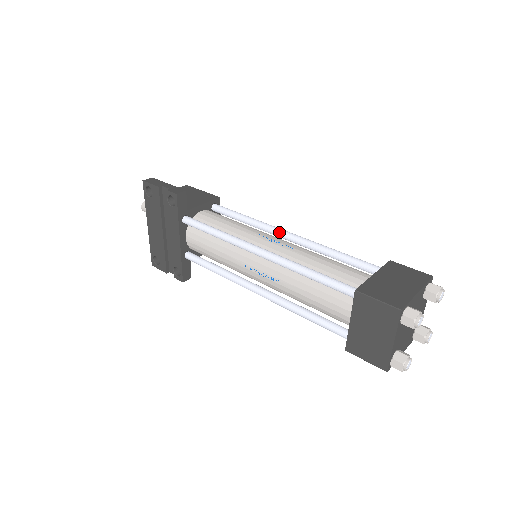
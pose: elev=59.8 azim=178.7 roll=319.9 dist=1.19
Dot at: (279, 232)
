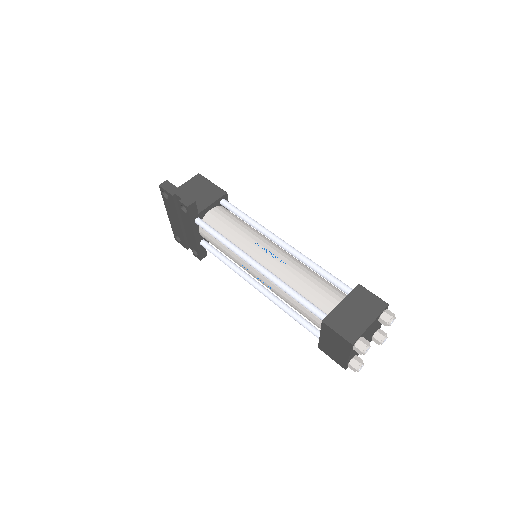
Dot at: (274, 240)
